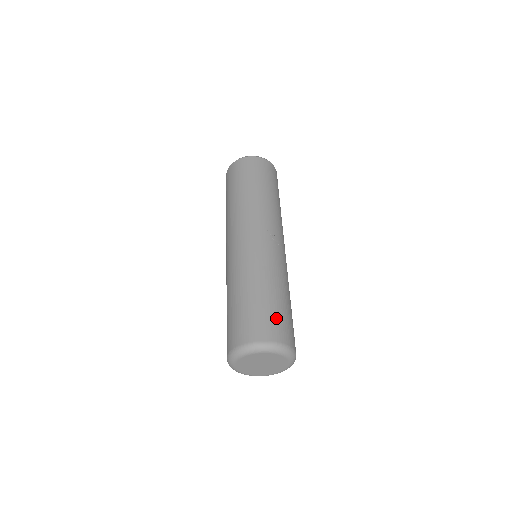
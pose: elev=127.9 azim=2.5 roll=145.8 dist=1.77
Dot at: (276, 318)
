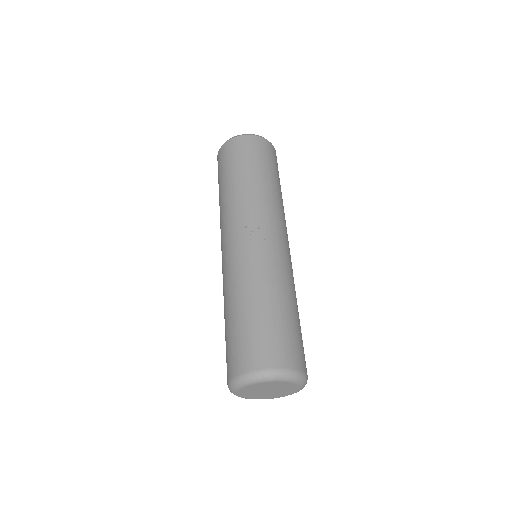
Dot at: (259, 339)
